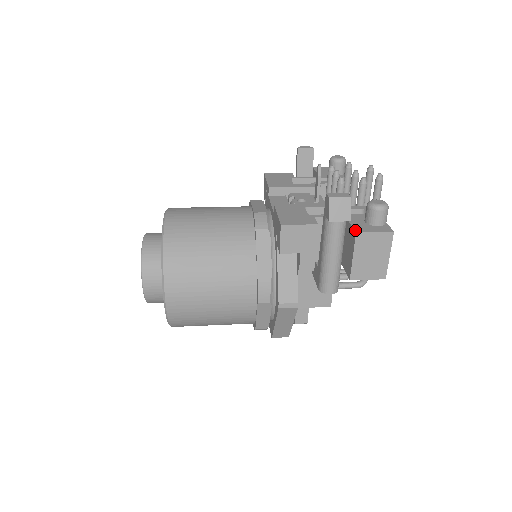
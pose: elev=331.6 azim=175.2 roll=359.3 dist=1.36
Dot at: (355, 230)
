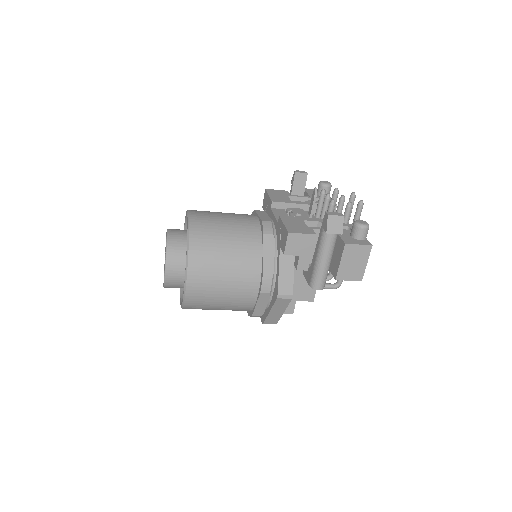
Dot at: (344, 241)
